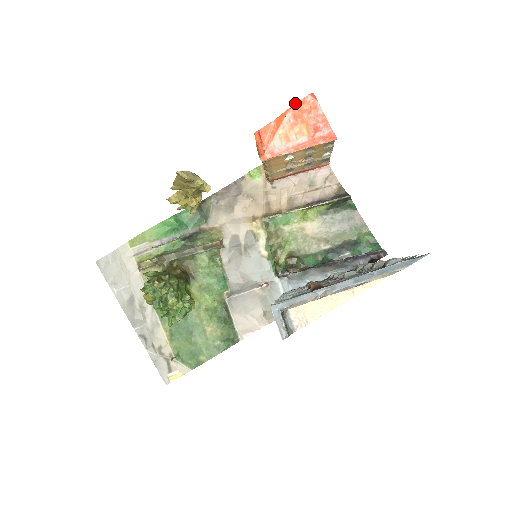
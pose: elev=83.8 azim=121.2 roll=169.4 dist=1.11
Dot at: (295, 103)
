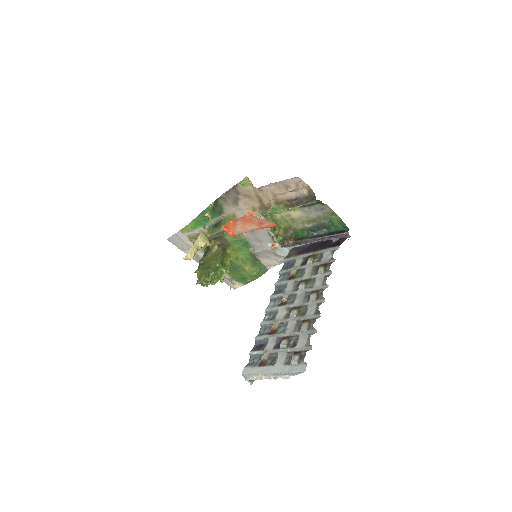
Dot at: (239, 218)
